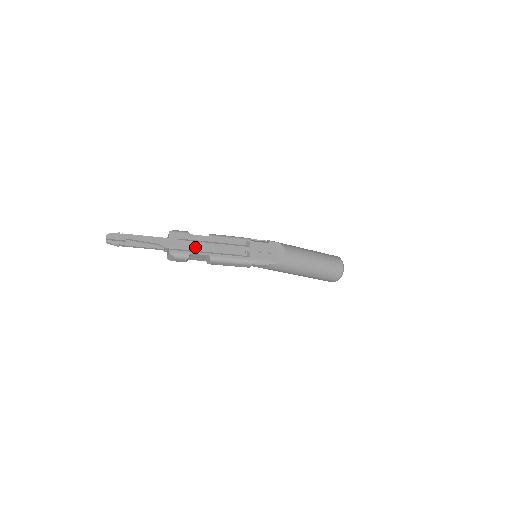
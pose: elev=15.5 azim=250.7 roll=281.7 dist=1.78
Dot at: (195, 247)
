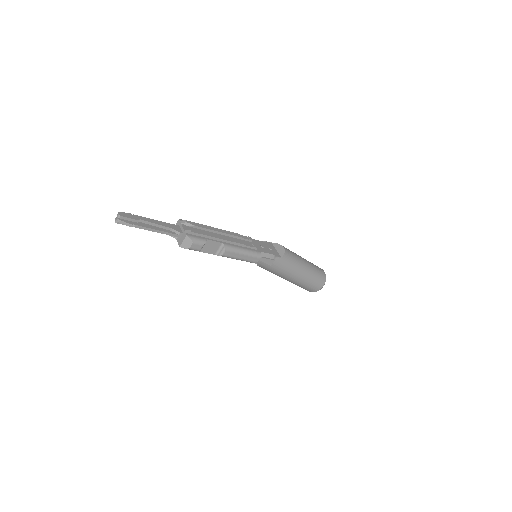
Dot at: (209, 234)
